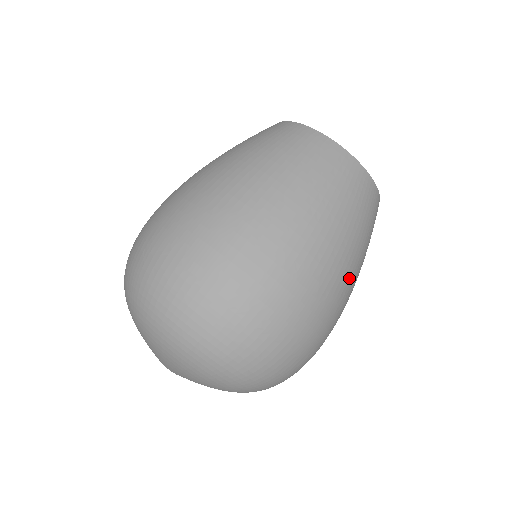
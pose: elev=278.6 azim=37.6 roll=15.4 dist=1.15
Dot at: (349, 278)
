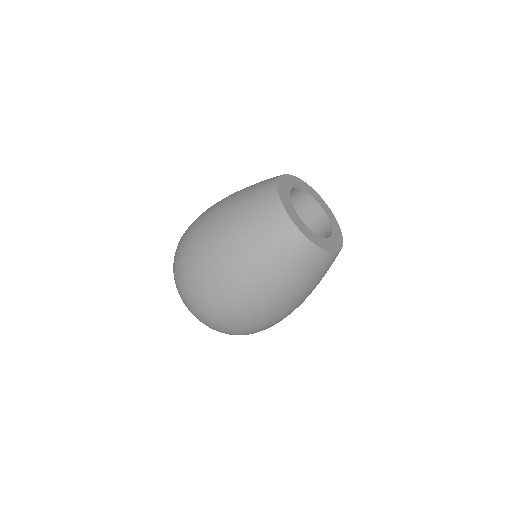
Dot at: occluded
